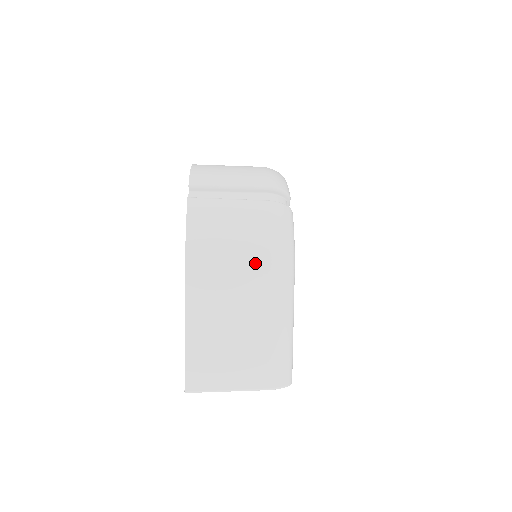
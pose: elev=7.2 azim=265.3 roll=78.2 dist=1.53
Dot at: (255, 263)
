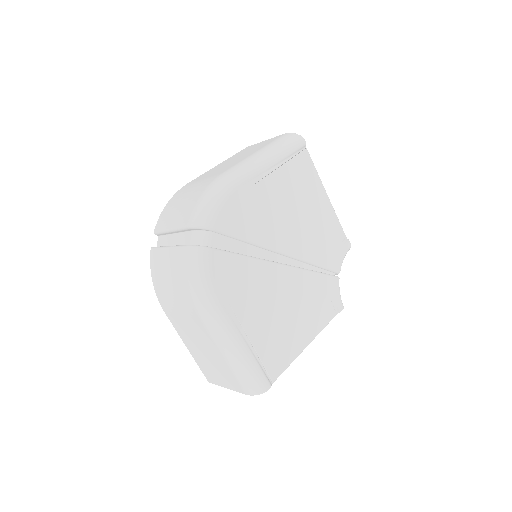
Dot at: (187, 307)
